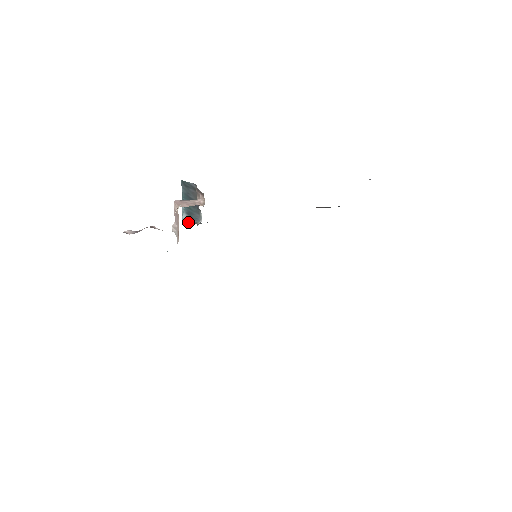
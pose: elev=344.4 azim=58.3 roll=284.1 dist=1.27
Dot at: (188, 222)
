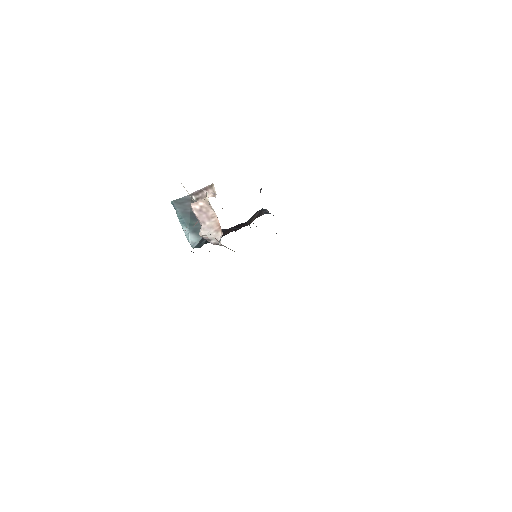
Dot at: (197, 241)
